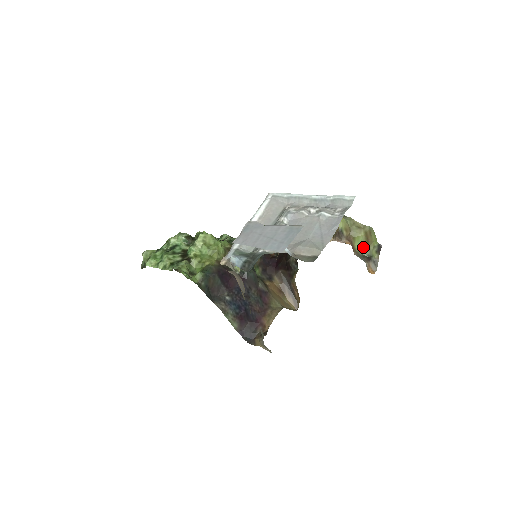
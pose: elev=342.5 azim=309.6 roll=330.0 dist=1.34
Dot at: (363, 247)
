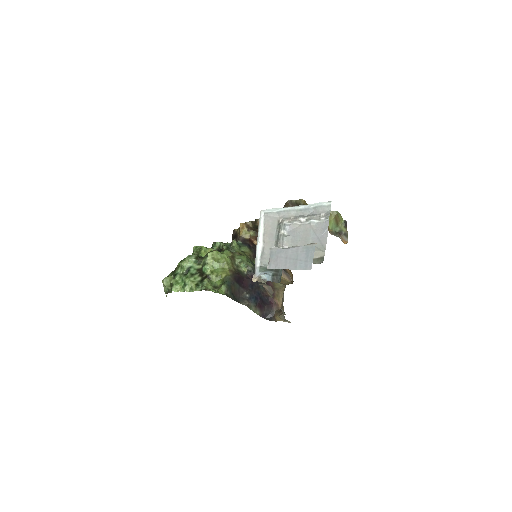
Dot at: (334, 226)
